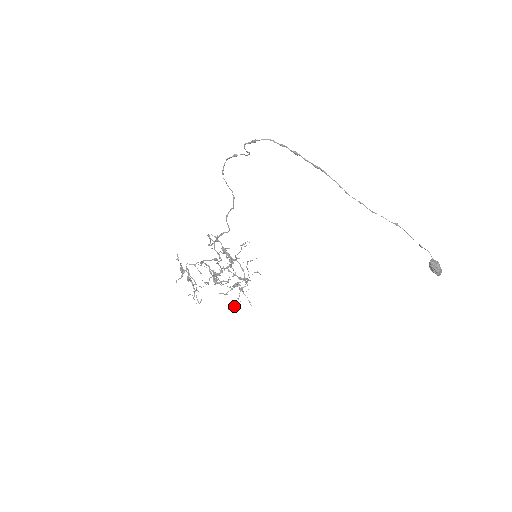
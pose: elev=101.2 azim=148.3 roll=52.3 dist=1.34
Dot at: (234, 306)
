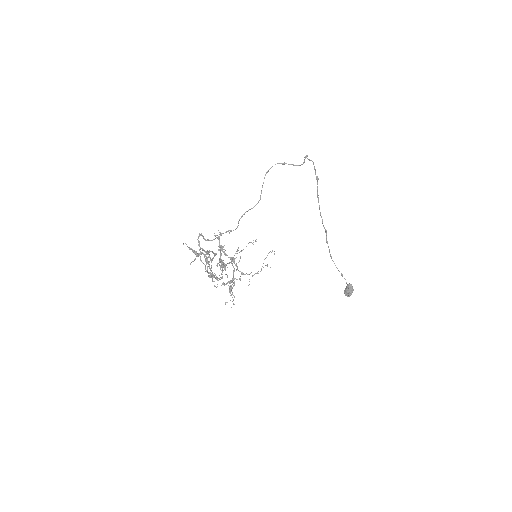
Dot at: occluded
